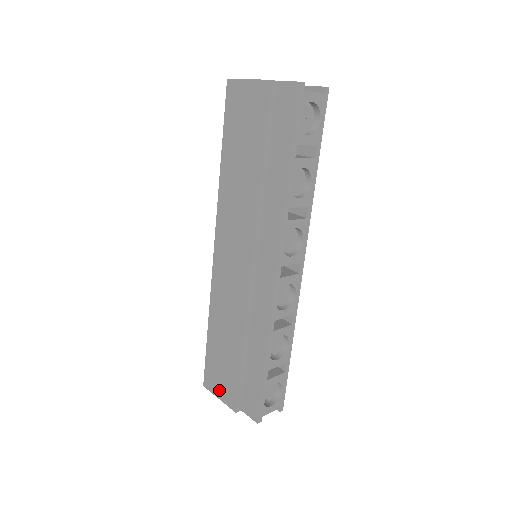
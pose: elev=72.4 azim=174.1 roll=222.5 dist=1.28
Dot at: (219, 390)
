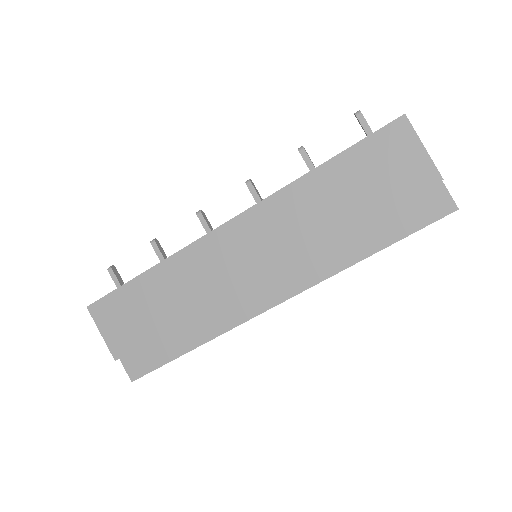
Dot at: (109, 328)
